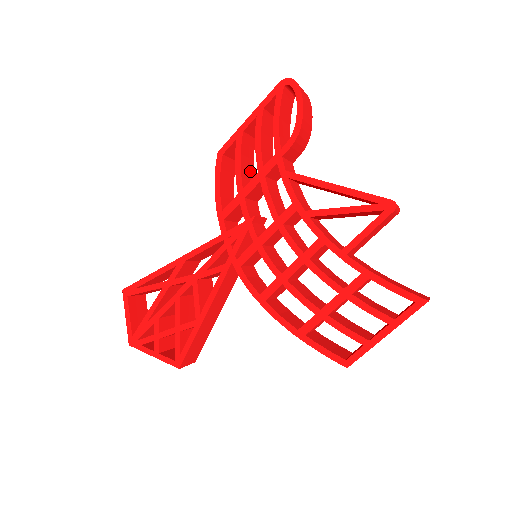
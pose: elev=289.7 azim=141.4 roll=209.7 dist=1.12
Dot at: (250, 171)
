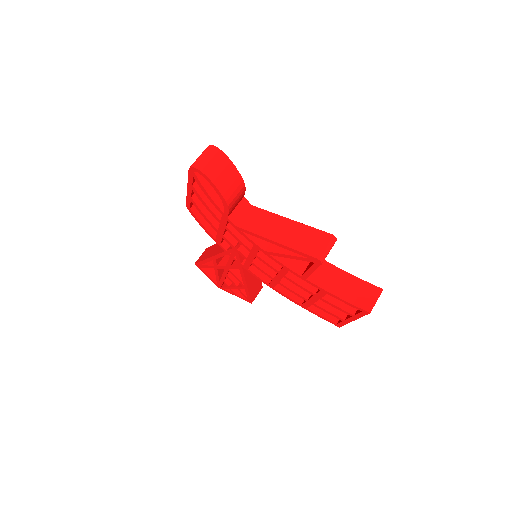
Dot at: occluded
